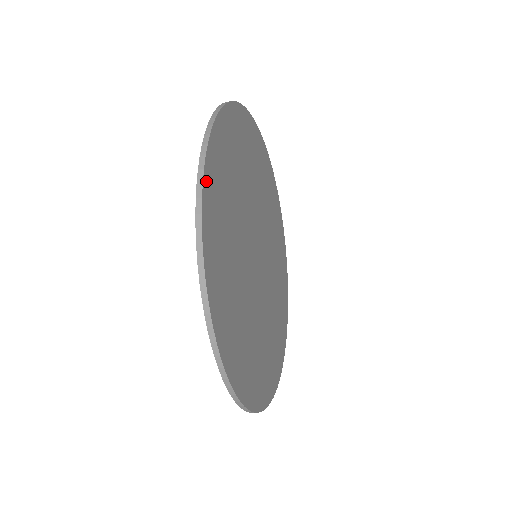
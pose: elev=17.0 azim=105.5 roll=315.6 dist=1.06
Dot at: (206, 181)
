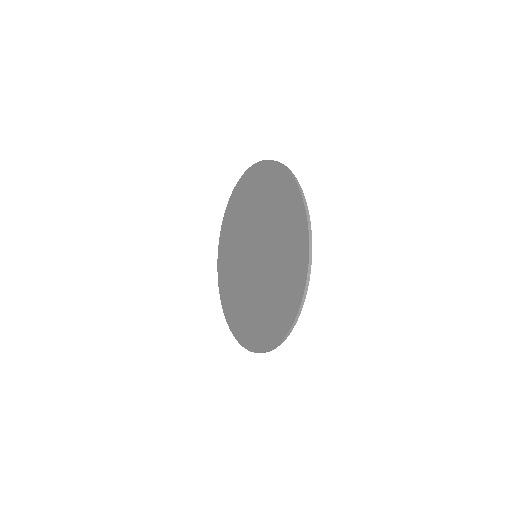
Dot at: (308, 273)
